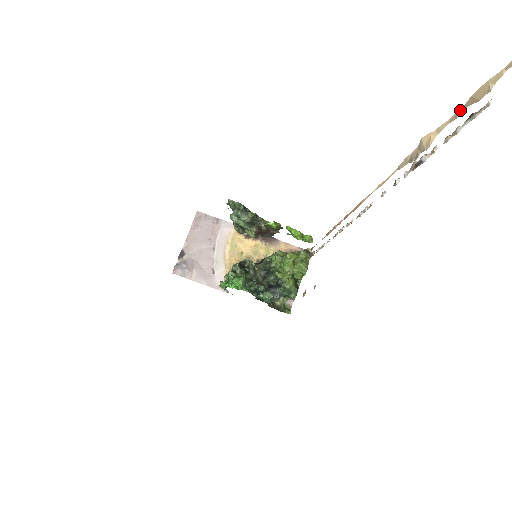
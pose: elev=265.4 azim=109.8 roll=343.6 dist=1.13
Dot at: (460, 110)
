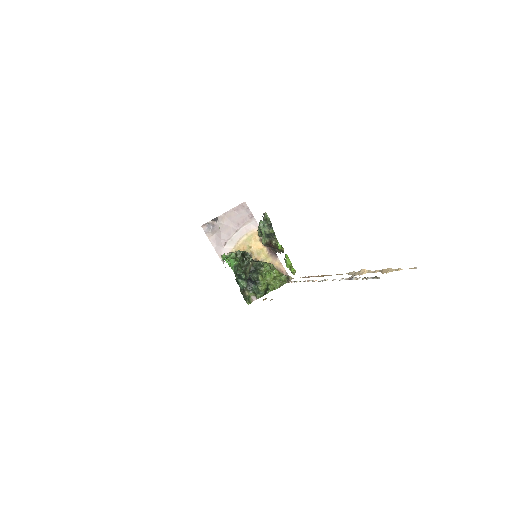
Dot at: (378, 271)
